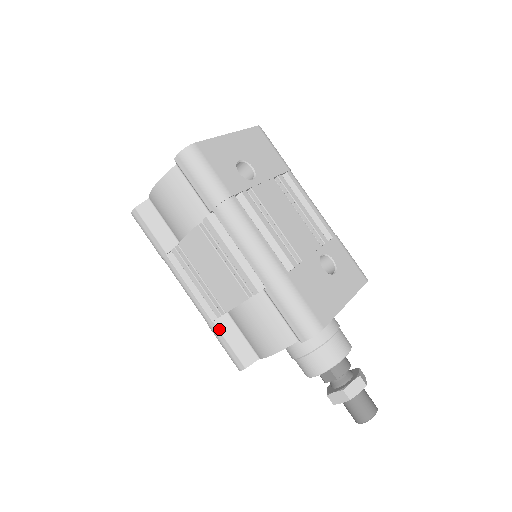
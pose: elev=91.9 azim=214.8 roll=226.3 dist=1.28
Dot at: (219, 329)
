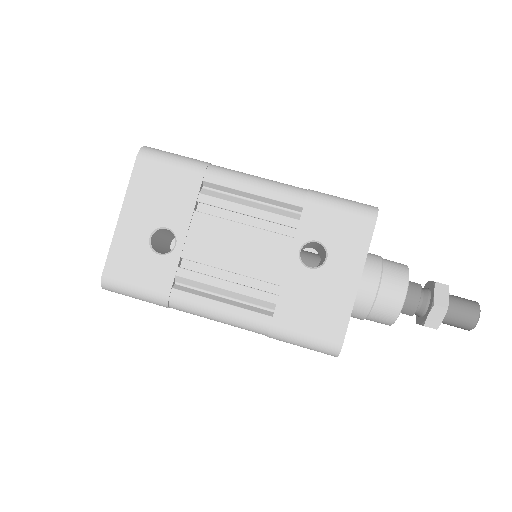
Dot at: occluded
